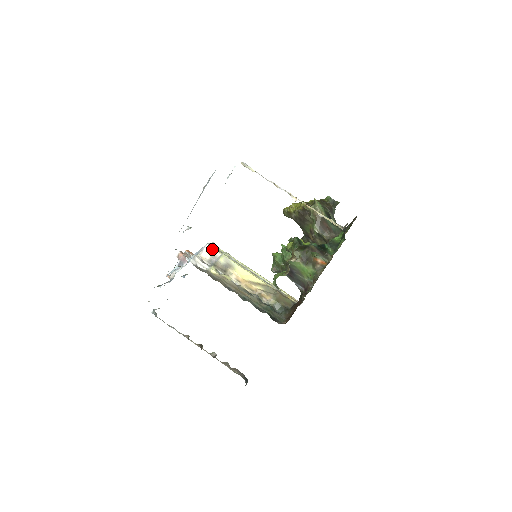
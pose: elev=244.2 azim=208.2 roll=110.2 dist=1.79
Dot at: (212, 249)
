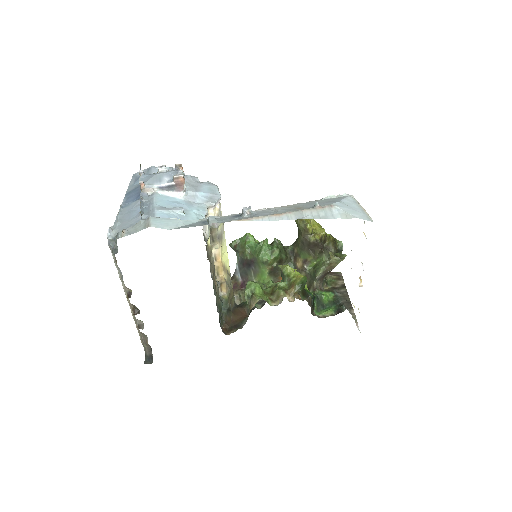
Dot at: (220, 206)
